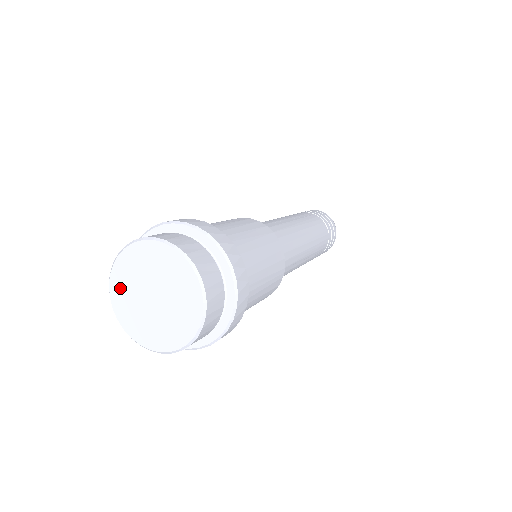
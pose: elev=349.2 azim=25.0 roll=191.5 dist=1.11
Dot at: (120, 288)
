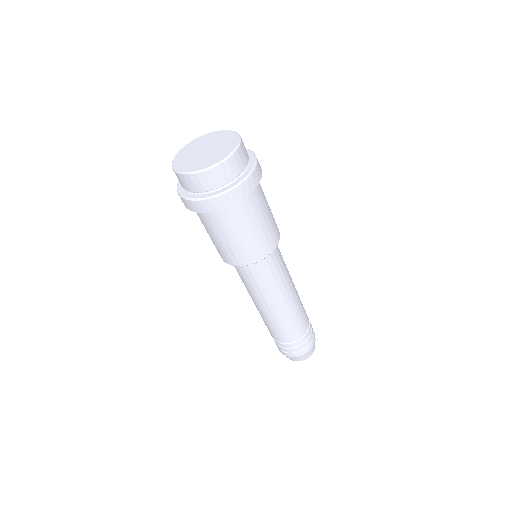
Dot at: (195, 143)
